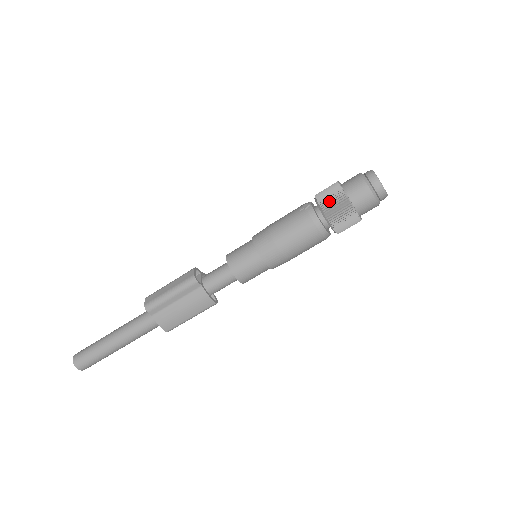
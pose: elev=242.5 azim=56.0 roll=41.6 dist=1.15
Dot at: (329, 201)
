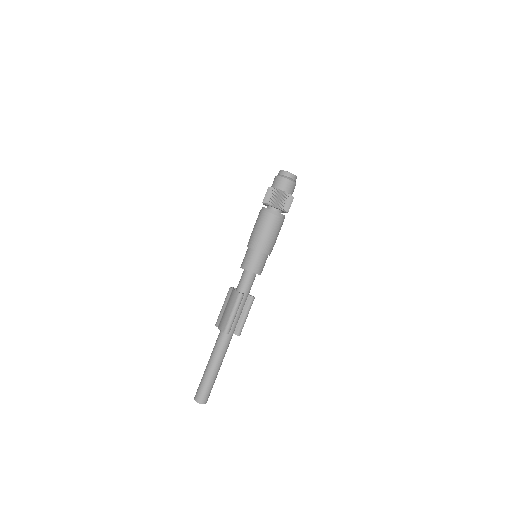
Dot at: occluded
